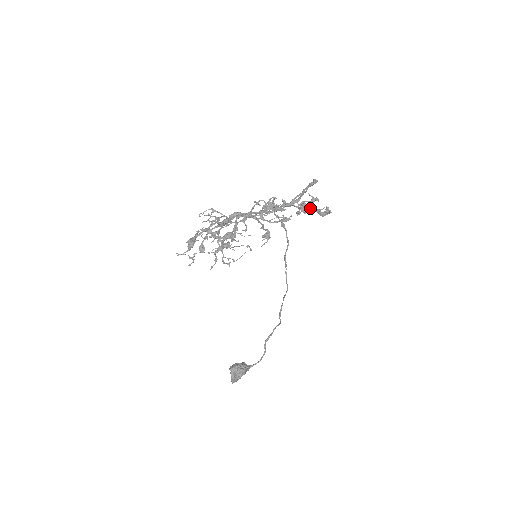
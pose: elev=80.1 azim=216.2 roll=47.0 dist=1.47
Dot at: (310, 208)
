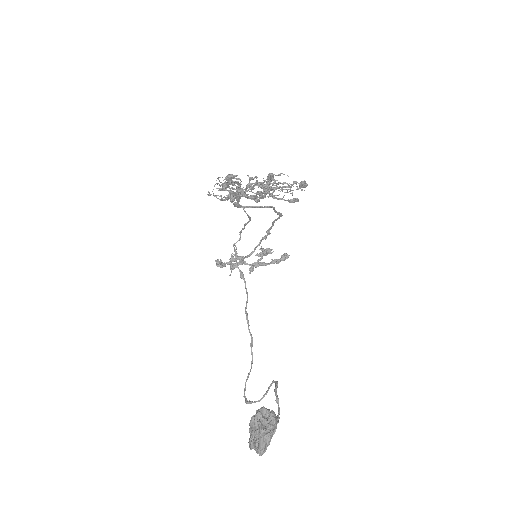
Dot at: (263, 263)
